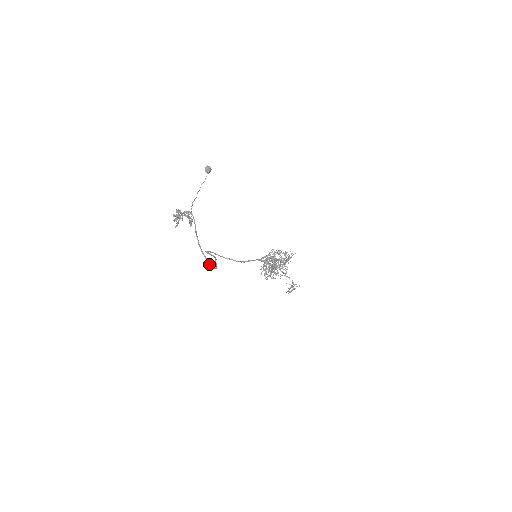
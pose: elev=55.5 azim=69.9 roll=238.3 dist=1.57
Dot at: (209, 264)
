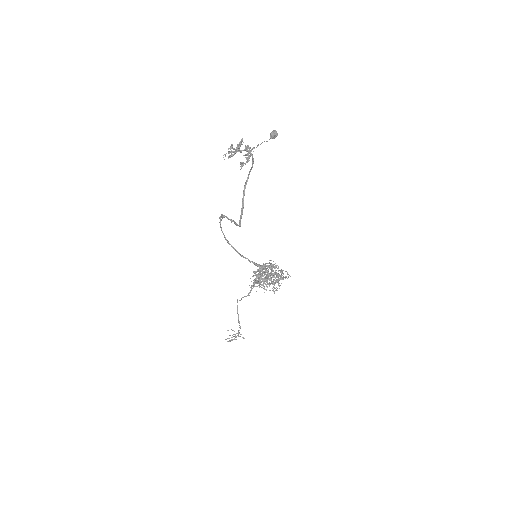
Dot at: (242, 213)
